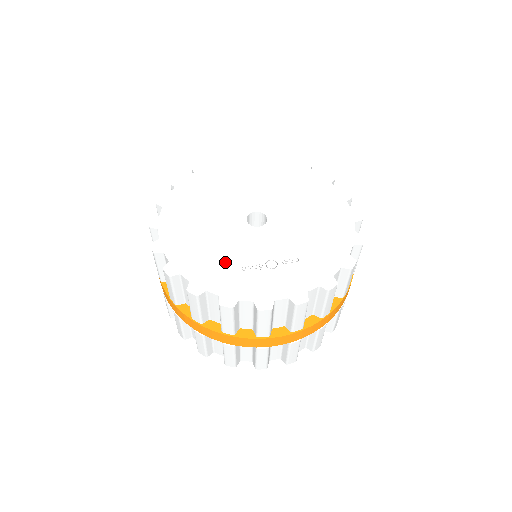
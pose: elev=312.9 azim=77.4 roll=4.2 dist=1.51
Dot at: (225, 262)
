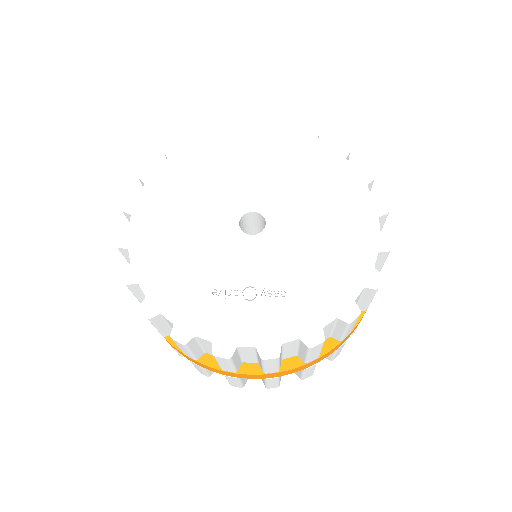
Dot at: (195, 278)
